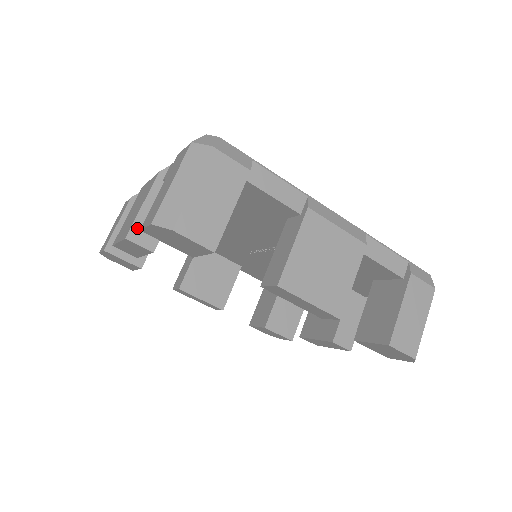
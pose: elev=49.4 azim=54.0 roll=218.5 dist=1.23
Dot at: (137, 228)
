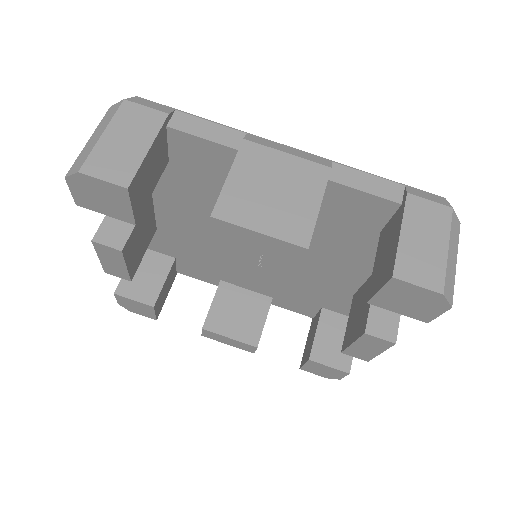
Dot at: (104, 230)
